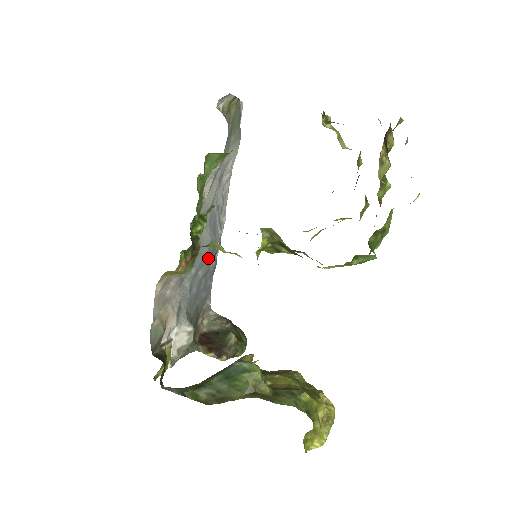
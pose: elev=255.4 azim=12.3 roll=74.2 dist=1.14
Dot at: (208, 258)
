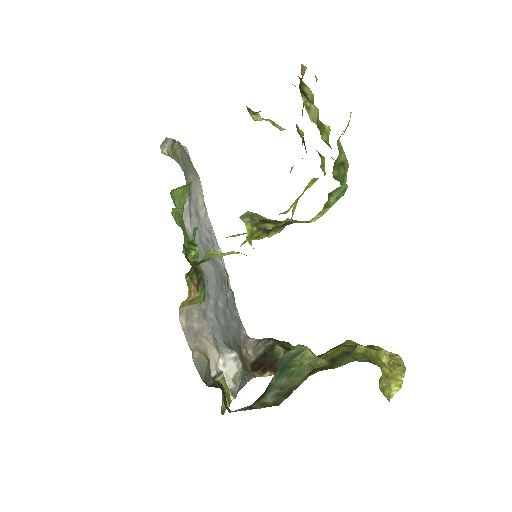
Dot at: (220, 287)
